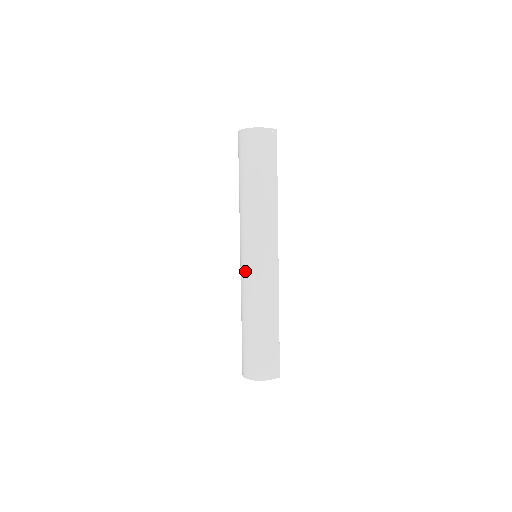
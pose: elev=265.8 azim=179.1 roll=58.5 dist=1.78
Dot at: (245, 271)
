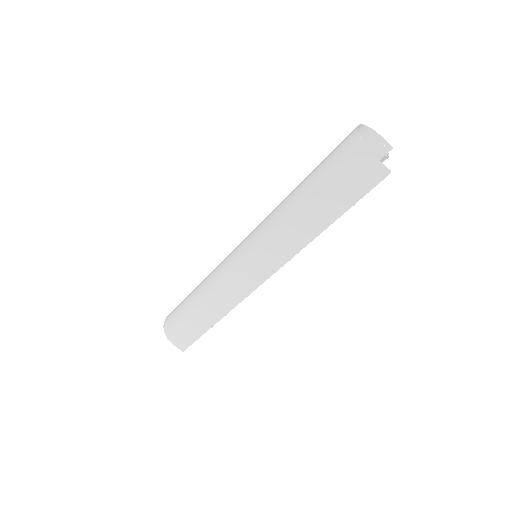
Dot at: (229, 256)
